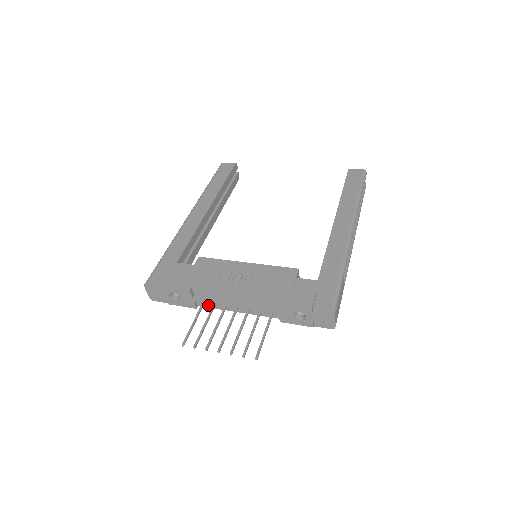
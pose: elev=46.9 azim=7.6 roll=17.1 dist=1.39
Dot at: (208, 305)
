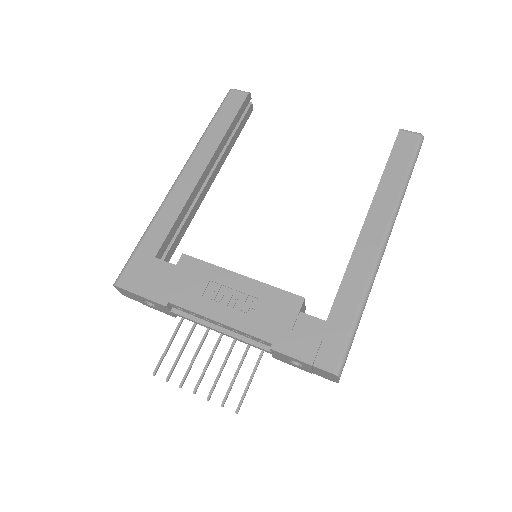
Dot at: occluded
